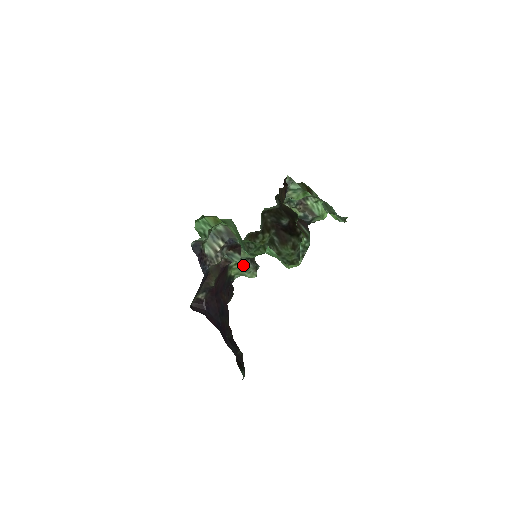
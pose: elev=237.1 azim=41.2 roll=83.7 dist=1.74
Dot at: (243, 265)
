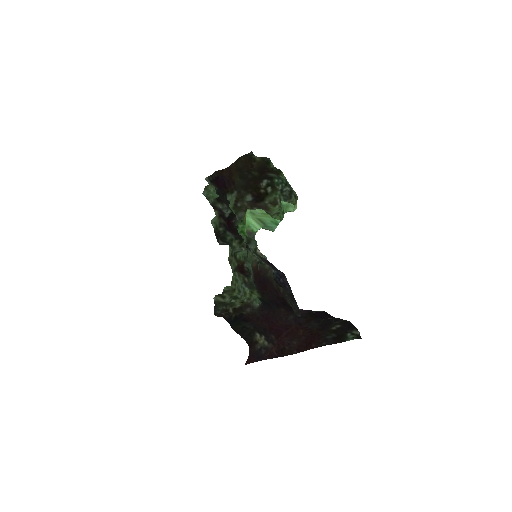
Dot at: occluded
